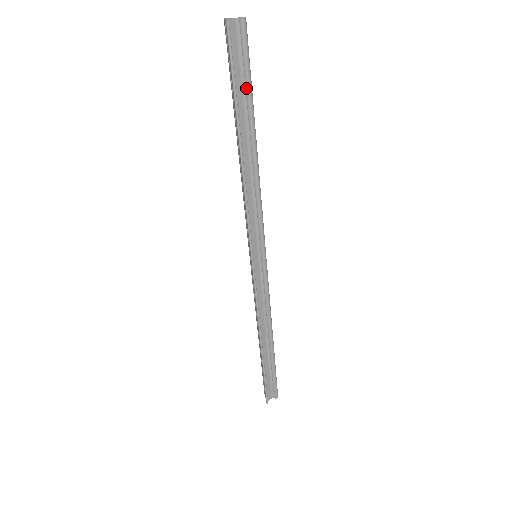
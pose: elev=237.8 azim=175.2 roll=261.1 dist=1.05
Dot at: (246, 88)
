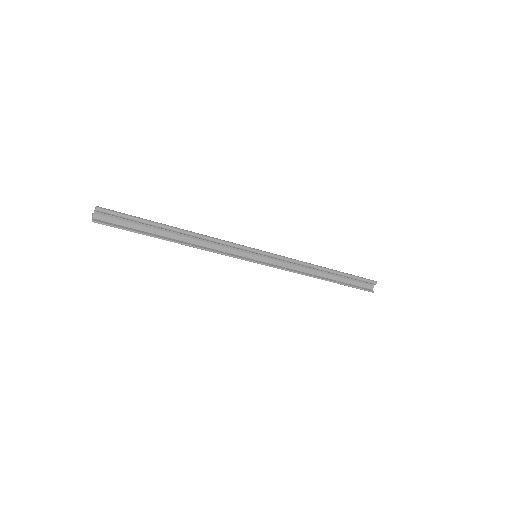
Dot at: (139, 223)
